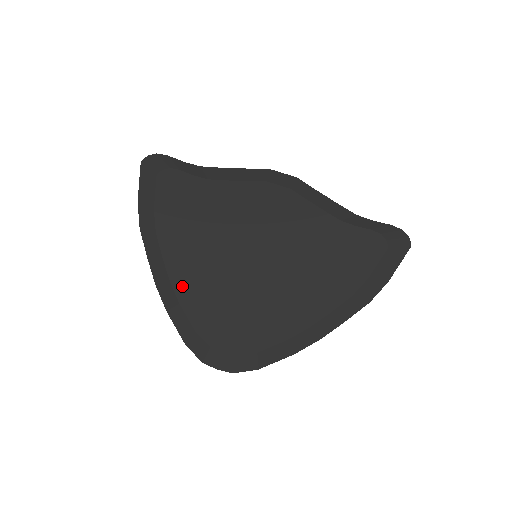
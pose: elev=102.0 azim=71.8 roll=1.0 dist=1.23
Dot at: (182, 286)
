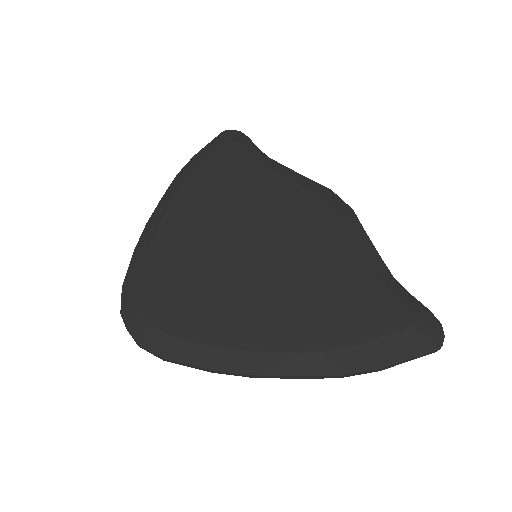
Dot at: (165, 234)
